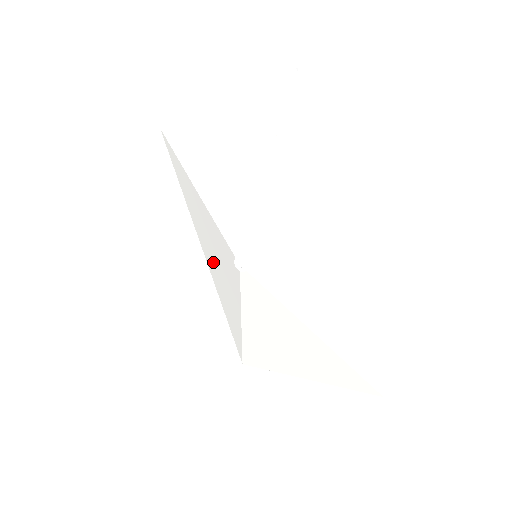
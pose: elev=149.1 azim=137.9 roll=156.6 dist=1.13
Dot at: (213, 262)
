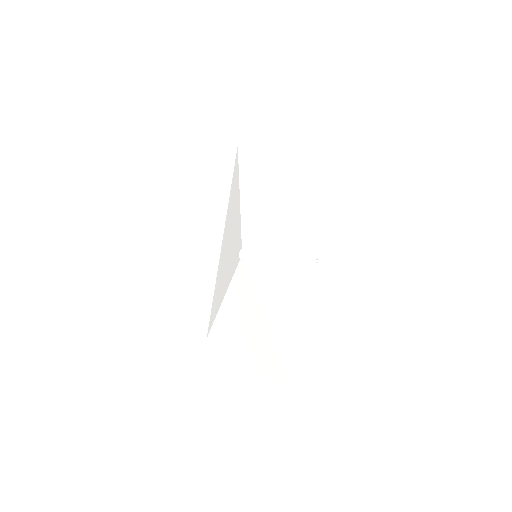
Dot at: (225, 251)
